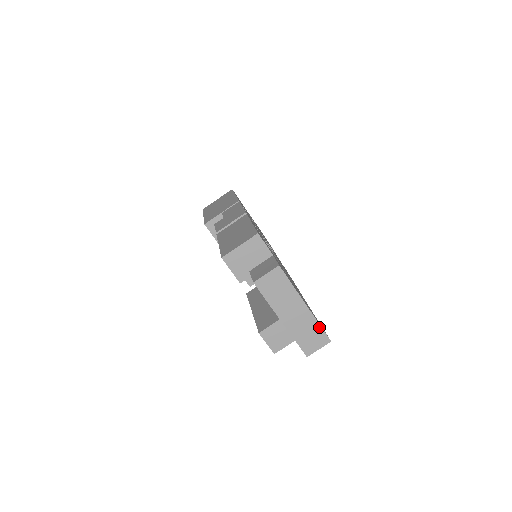
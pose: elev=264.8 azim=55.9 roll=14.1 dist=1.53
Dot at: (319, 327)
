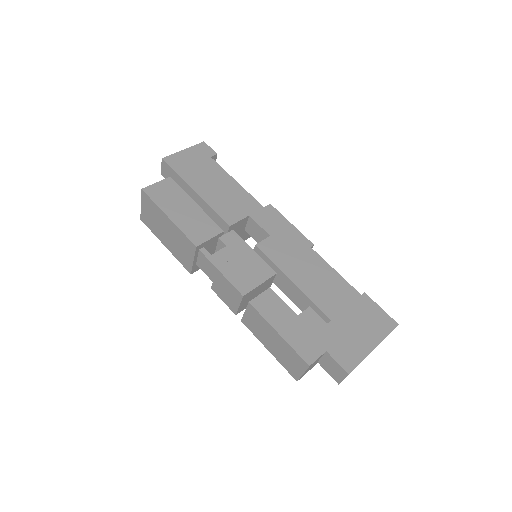
Dot at: occluded
